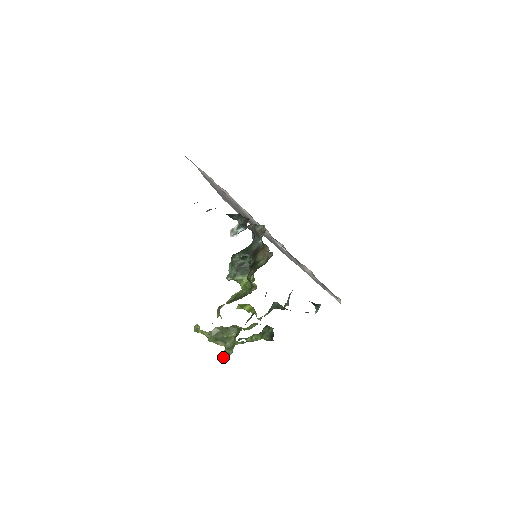
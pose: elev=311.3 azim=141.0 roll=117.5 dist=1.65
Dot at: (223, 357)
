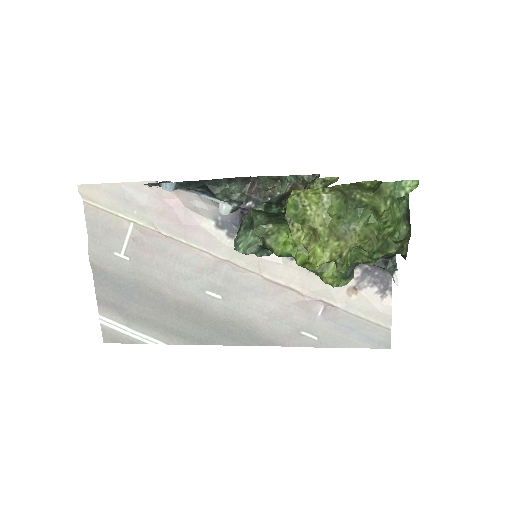
Dot at: (374, 236)
